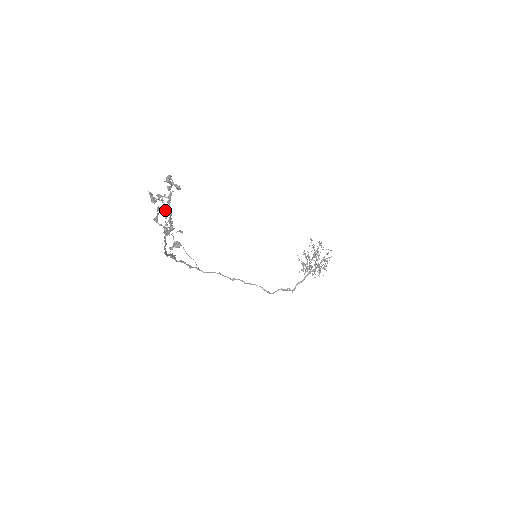
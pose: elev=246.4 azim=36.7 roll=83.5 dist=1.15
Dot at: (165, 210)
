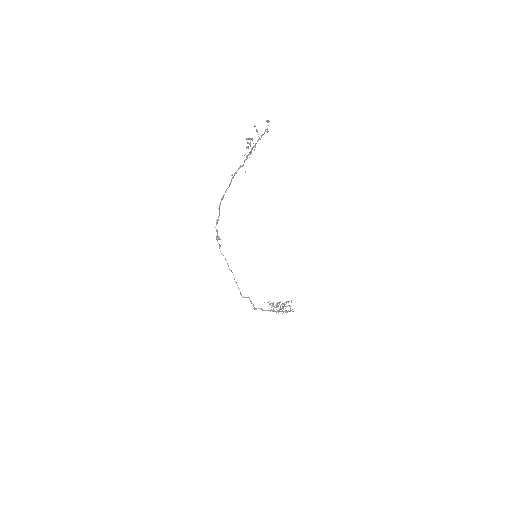
Dot at: (249, 154)
